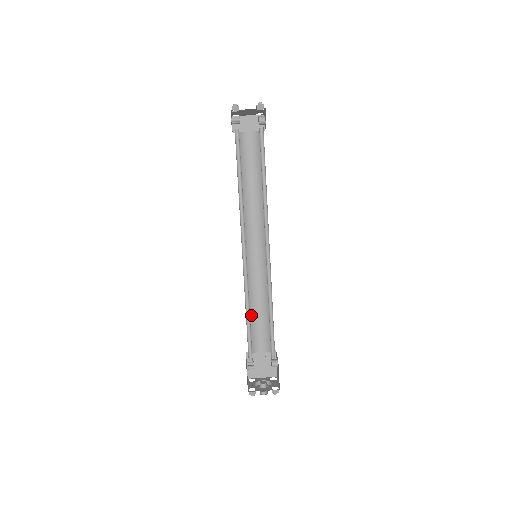
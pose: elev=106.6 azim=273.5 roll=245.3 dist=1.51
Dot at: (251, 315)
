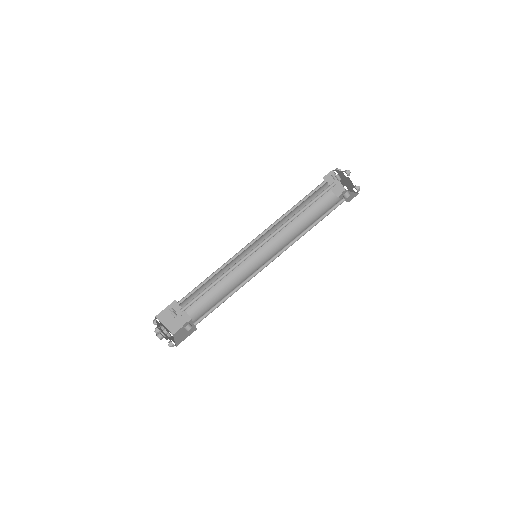
Dot at: (208, 283)
